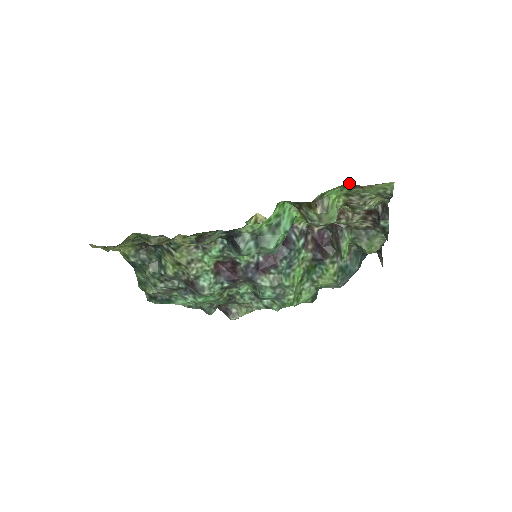
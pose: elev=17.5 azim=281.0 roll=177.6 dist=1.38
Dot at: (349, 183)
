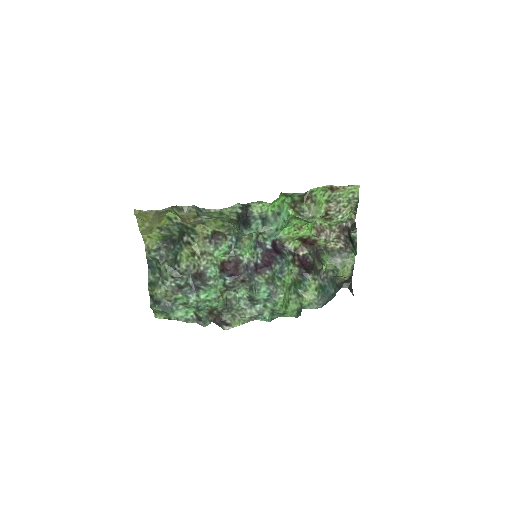
Dot at: (330, 185)
